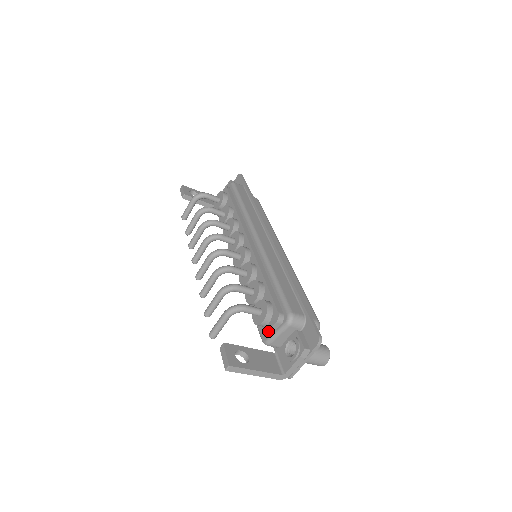
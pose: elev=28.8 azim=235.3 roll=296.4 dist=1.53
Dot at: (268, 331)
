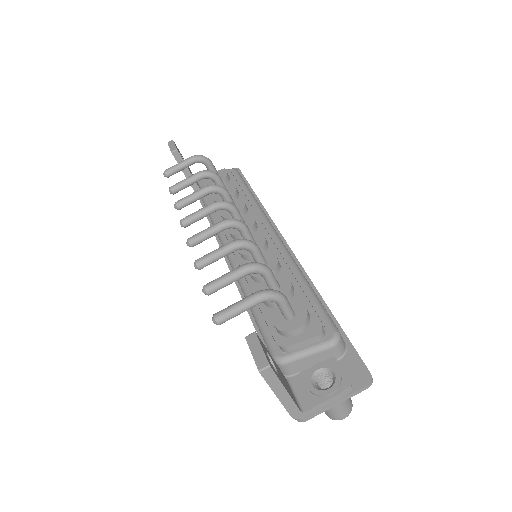
Dot at: (295, 344)
